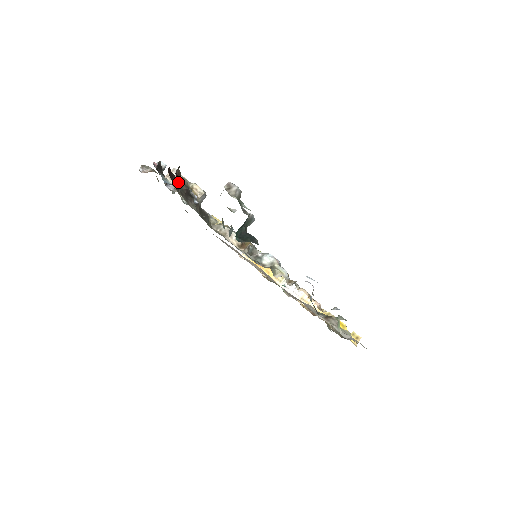
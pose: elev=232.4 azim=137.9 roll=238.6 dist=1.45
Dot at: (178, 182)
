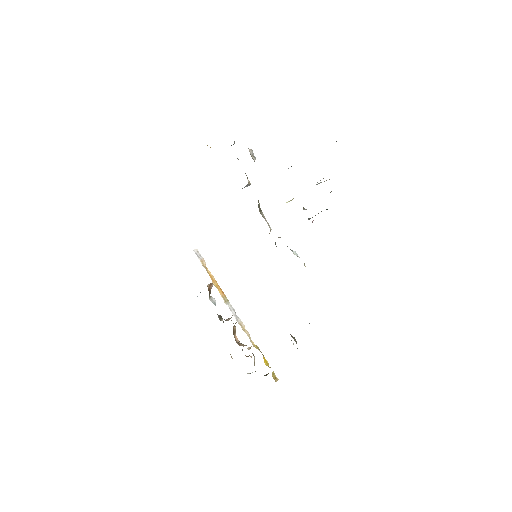
Dot at: occluded
